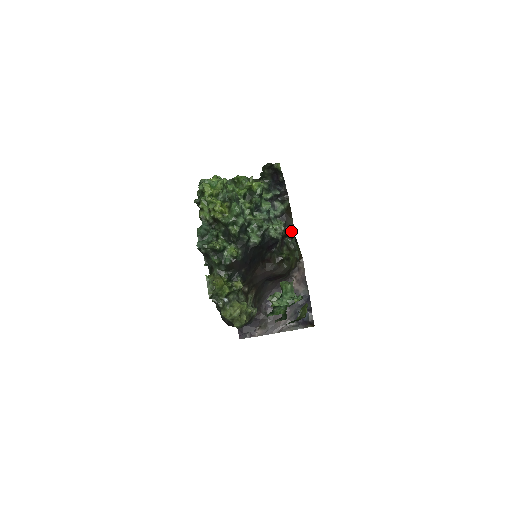
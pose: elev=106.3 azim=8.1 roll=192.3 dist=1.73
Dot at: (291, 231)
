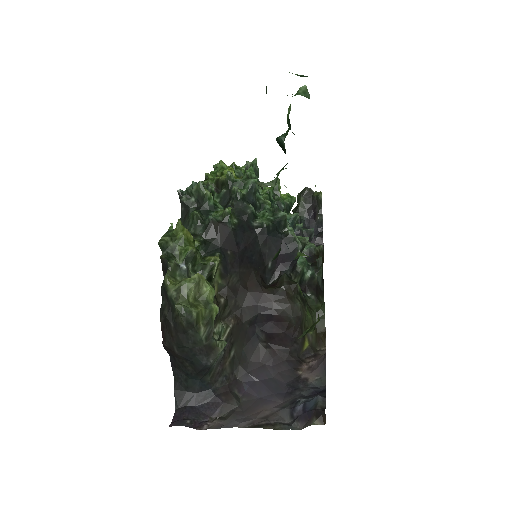
Dot at: (318, 271)
